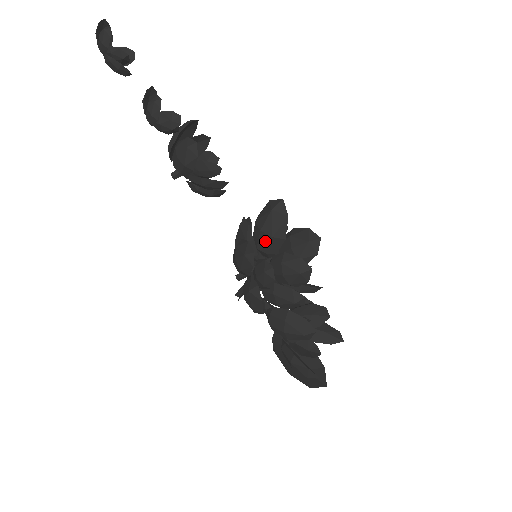
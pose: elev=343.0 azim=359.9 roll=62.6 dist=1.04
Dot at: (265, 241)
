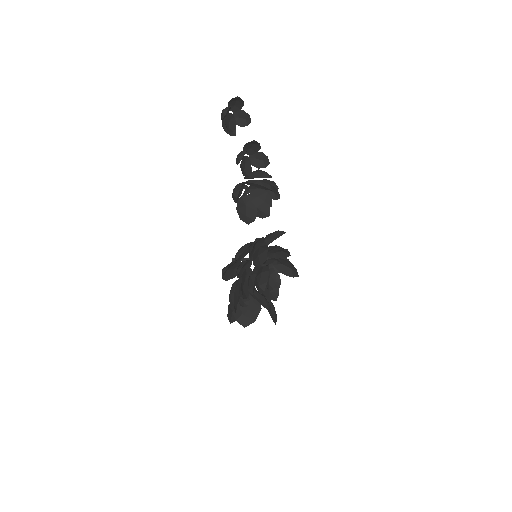
Dot at: occluded
